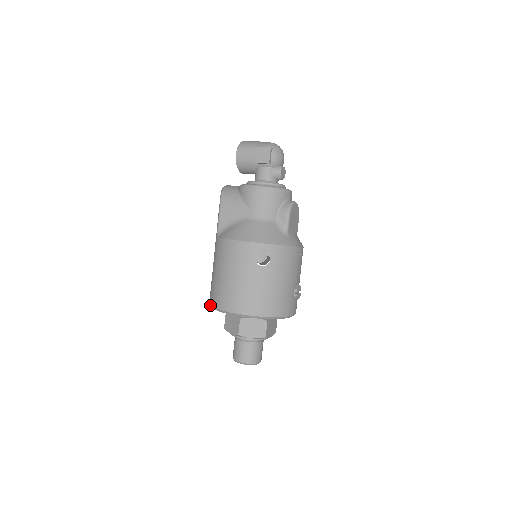
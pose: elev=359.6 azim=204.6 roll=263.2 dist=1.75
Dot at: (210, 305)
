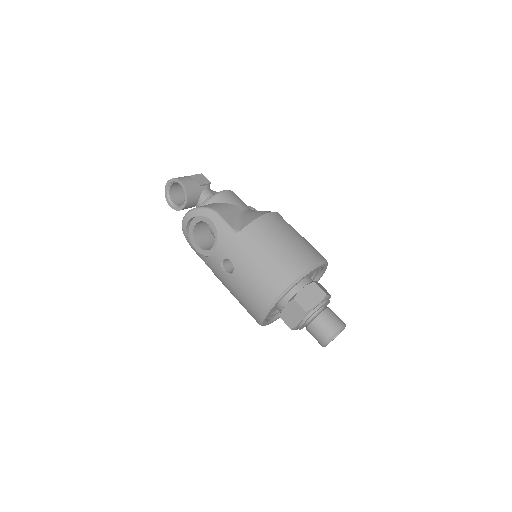
Dot at: (291, 282)
